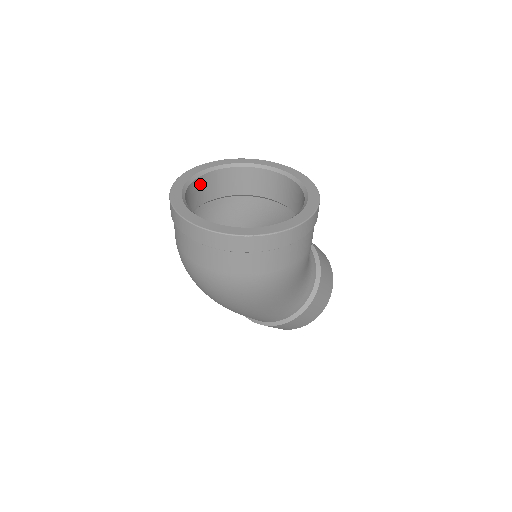
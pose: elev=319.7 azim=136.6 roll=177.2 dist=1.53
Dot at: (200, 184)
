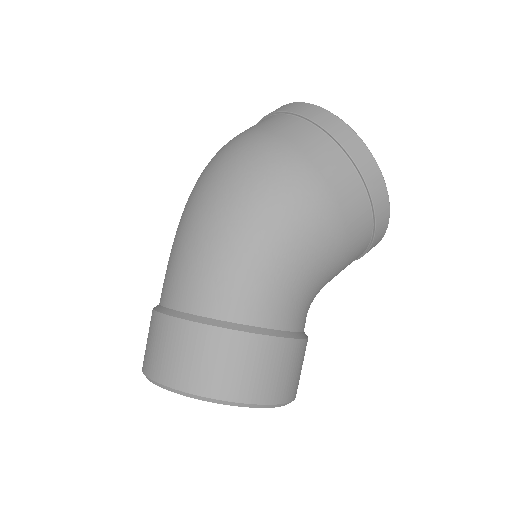
Dot at: occluded
